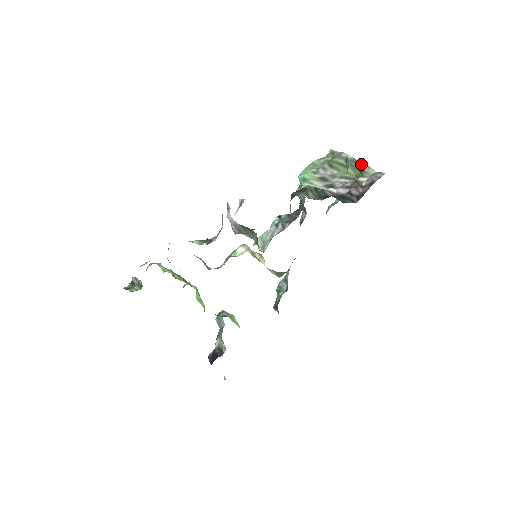
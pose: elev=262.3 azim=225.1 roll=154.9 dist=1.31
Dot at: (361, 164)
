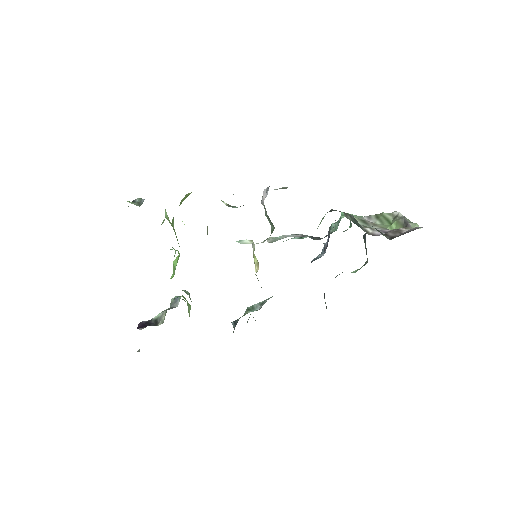
Dot at: (409, 221)
